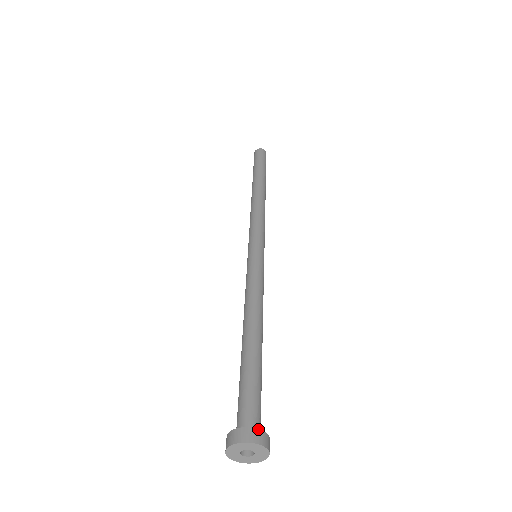
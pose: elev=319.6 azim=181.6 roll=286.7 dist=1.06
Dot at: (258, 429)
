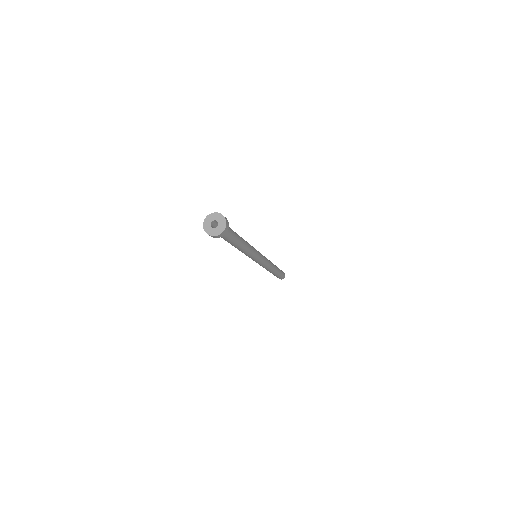
Dot at: occluded
